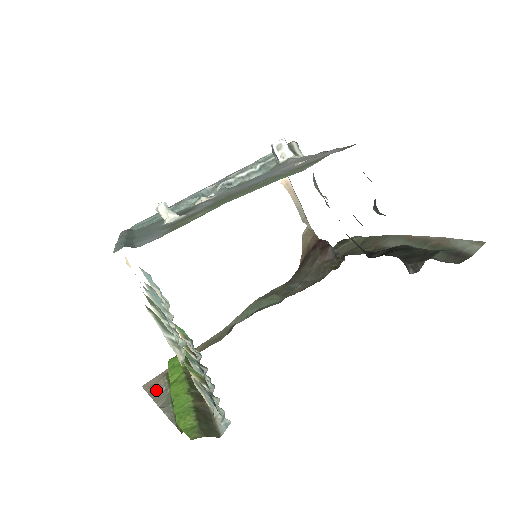
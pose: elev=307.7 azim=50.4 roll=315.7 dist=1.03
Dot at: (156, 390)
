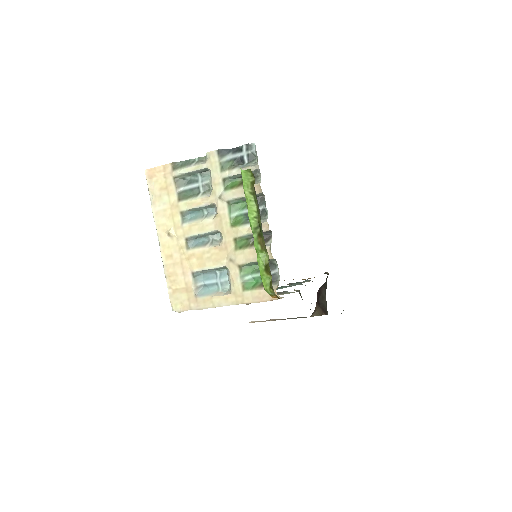
Dot at: occluded
